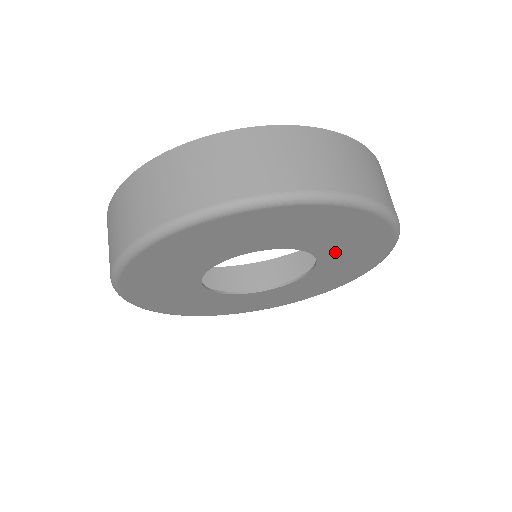
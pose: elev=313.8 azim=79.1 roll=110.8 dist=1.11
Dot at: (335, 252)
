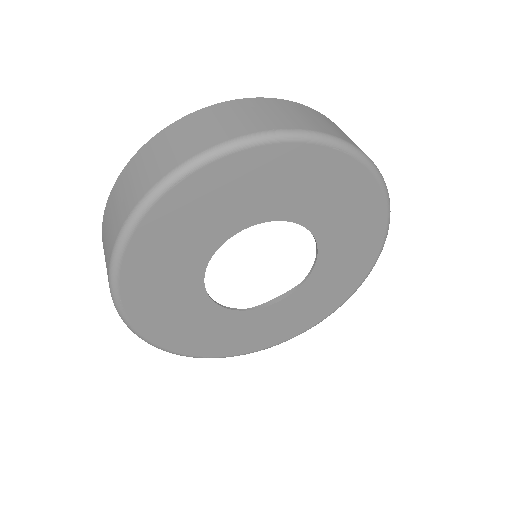
Dot at: (328, 220)
